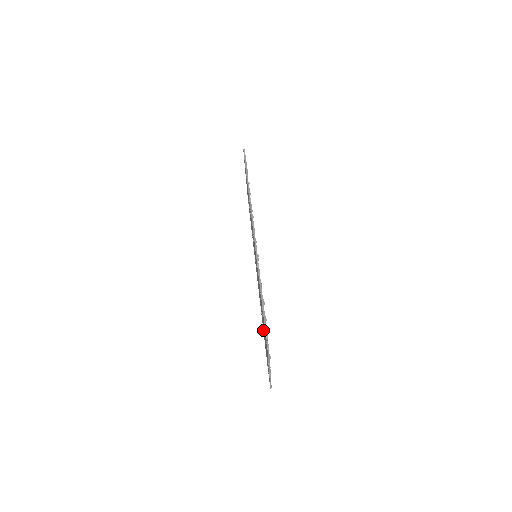
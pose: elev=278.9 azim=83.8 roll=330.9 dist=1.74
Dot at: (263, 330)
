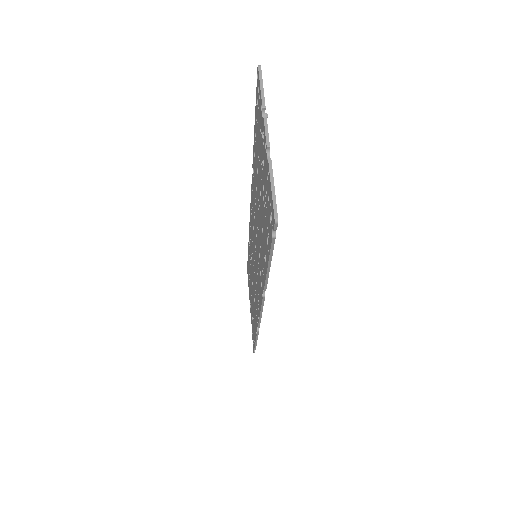
Dot at: (264, 262)
